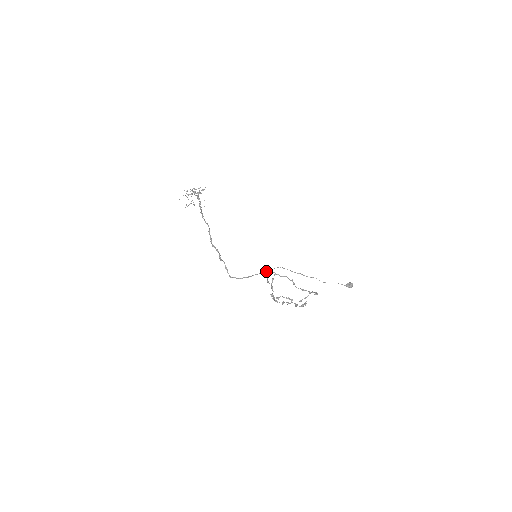
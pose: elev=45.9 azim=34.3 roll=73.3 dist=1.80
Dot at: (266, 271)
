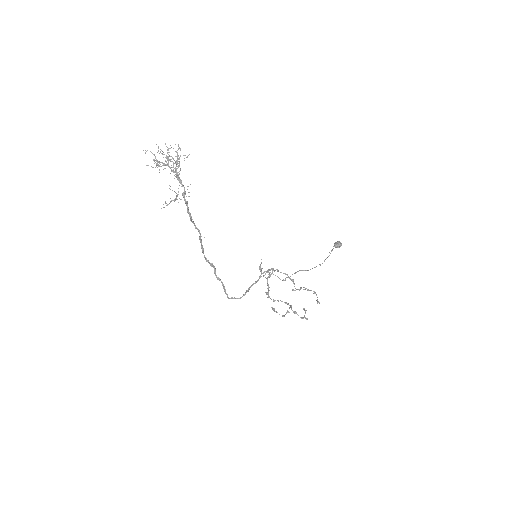
Dot at: occluded
